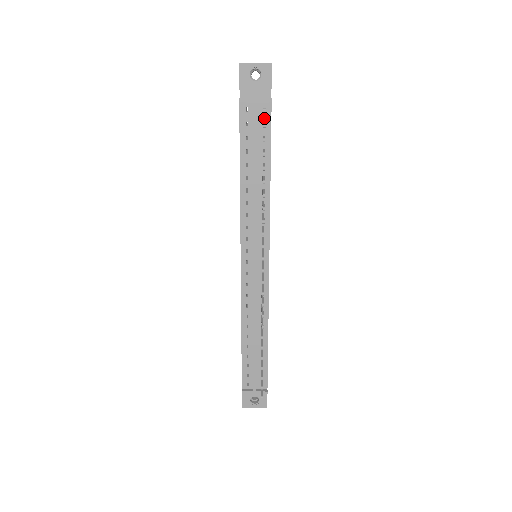
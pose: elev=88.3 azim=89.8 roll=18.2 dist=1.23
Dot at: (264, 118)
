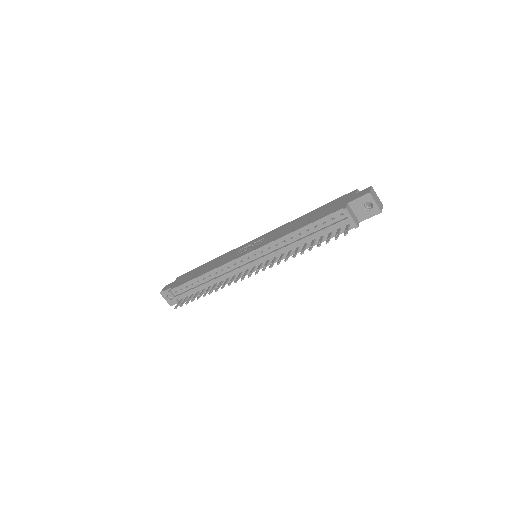
Dot at: (343, 227)
